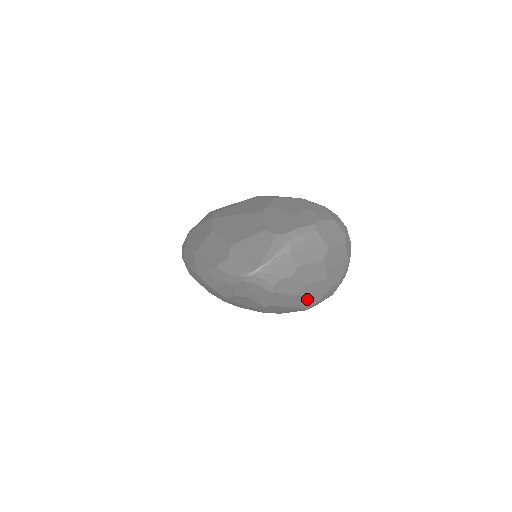
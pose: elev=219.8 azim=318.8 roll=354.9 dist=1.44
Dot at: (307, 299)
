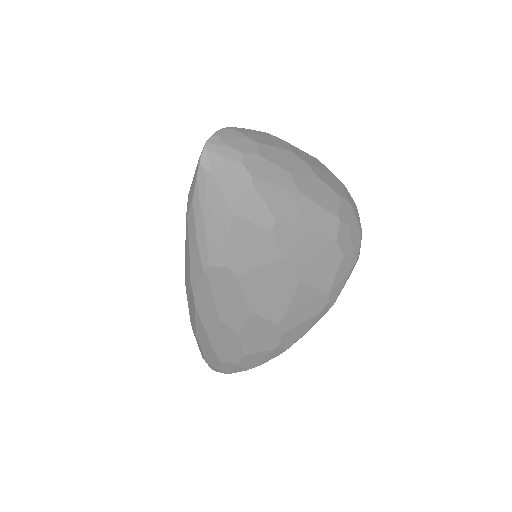
Dot at: (316, 208)
